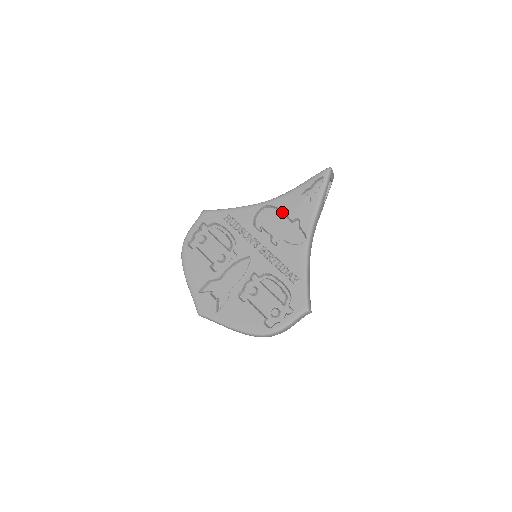
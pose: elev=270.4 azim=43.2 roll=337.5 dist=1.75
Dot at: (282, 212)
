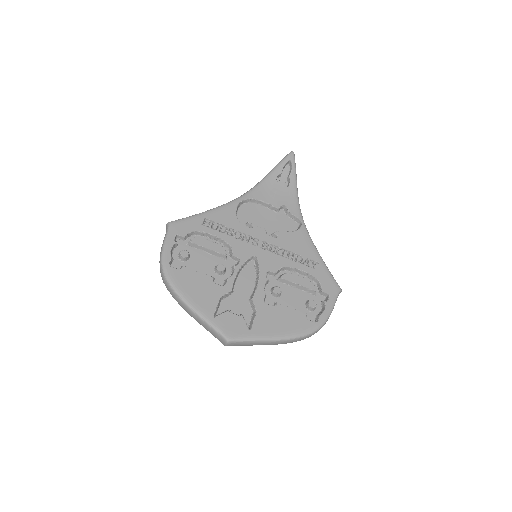
Dot at: (262, 204)
